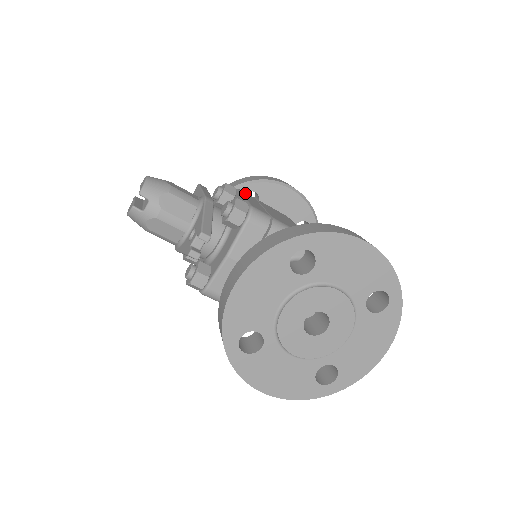
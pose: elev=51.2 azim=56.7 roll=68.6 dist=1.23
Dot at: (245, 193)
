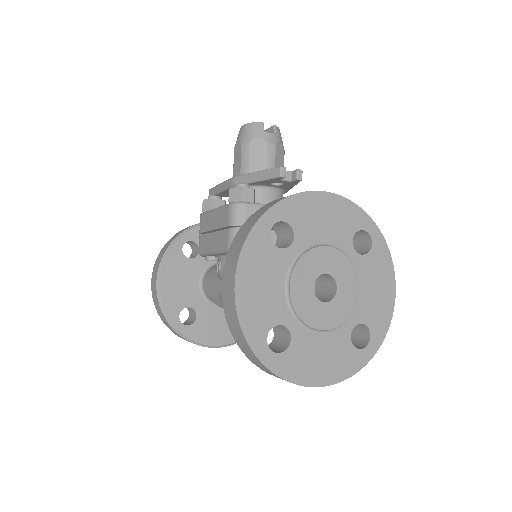
Dot at: occluded
